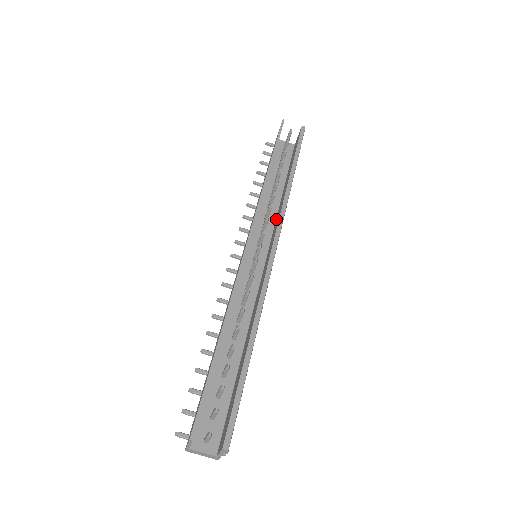
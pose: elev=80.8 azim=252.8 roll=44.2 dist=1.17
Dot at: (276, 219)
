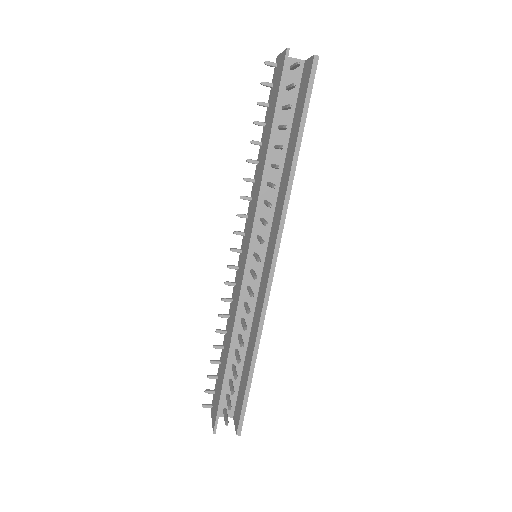
Dot at: (277, 202)
